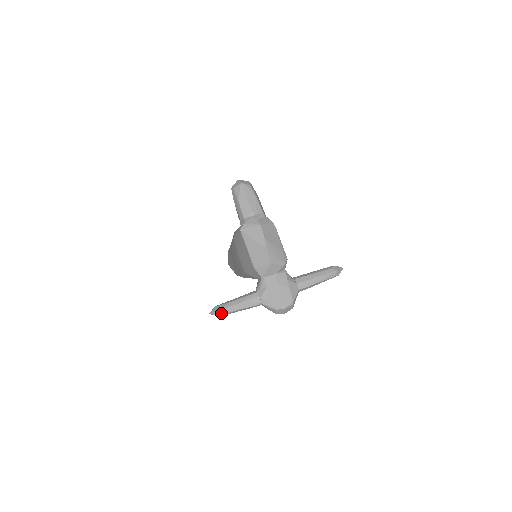
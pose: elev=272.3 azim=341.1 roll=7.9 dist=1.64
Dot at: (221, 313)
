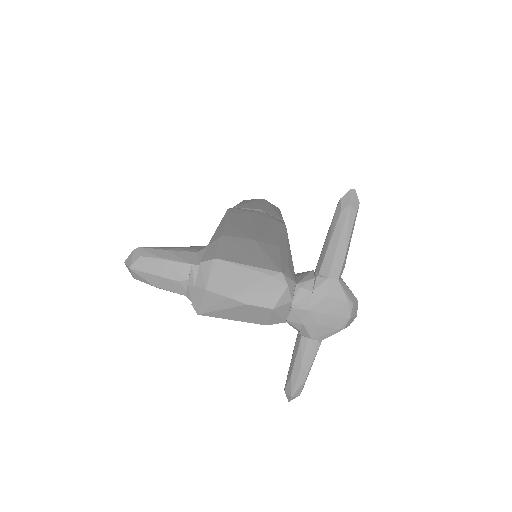
Dot at: (297, 393)
